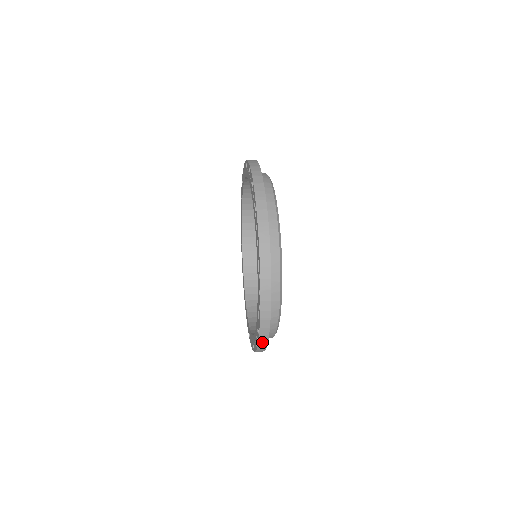
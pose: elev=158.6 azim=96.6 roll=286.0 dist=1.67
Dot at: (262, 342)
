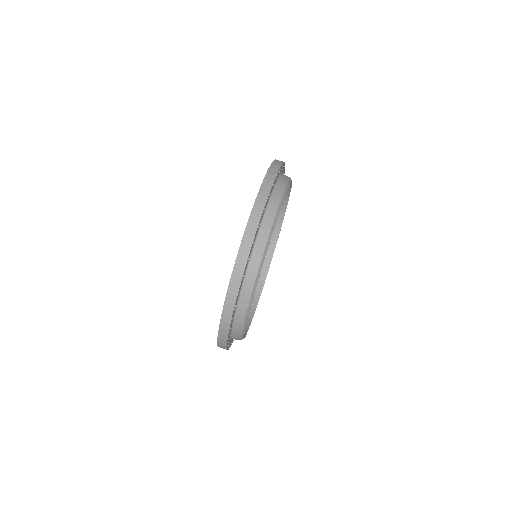
Dot at: occluded
